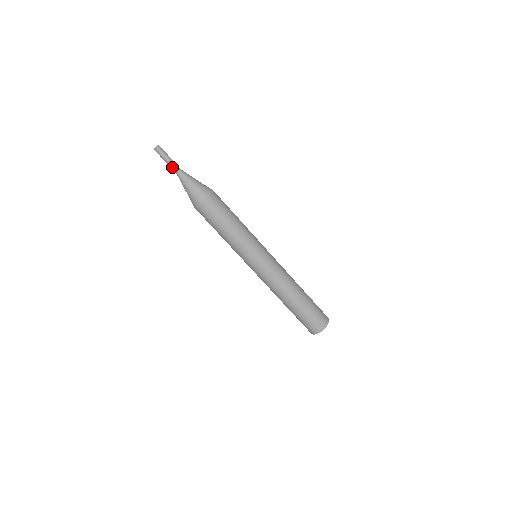
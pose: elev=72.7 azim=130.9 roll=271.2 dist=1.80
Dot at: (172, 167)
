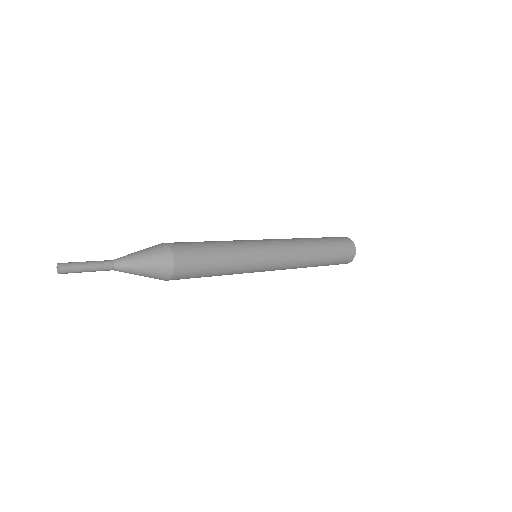
Dot at: (101, 270)
